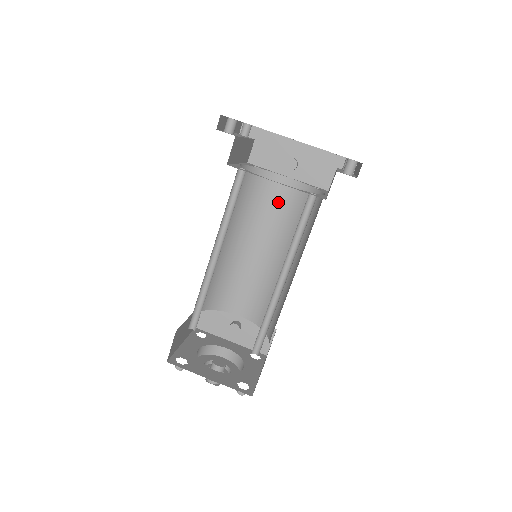
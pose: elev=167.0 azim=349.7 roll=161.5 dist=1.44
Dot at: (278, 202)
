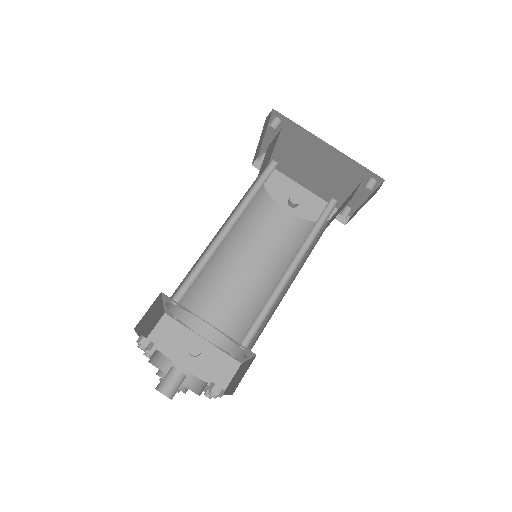
Dot at: (274, 230)
